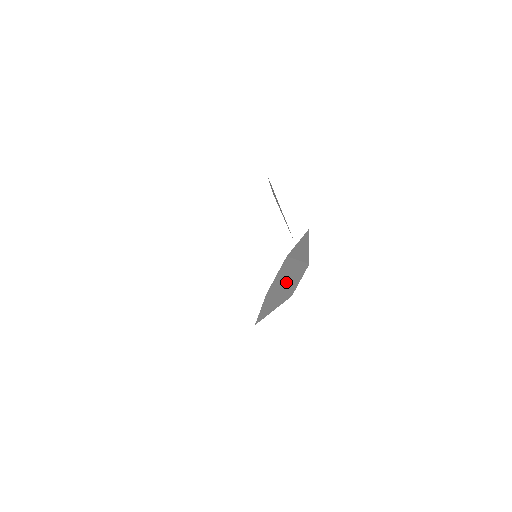
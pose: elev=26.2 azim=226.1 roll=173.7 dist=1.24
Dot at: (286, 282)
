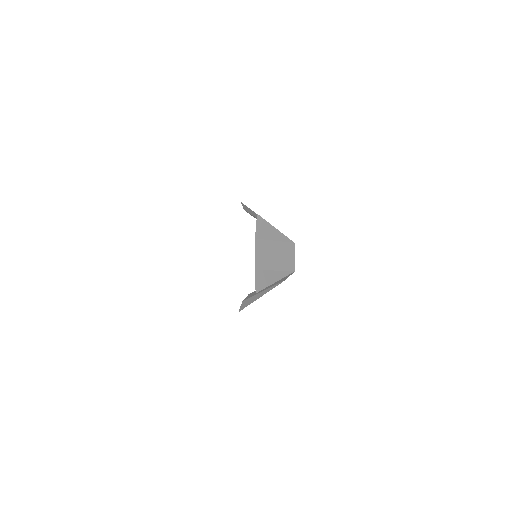
Dot at: (274, 260)
